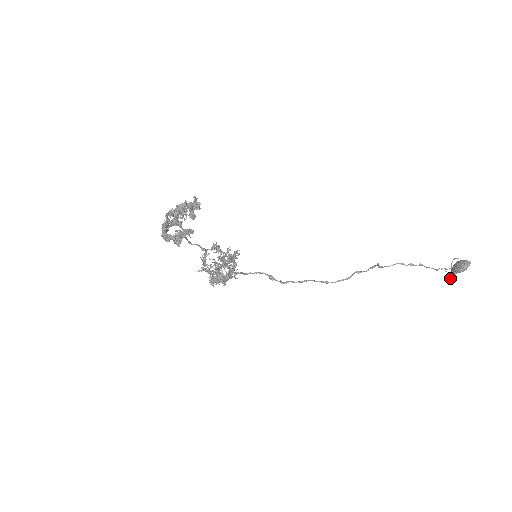
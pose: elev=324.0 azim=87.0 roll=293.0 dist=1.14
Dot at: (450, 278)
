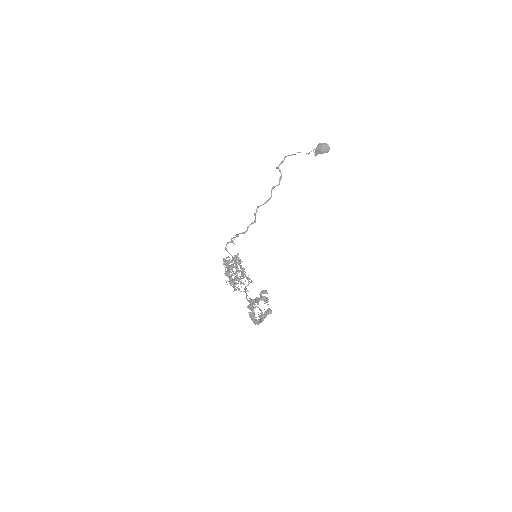
Dot at: (315, 156)
